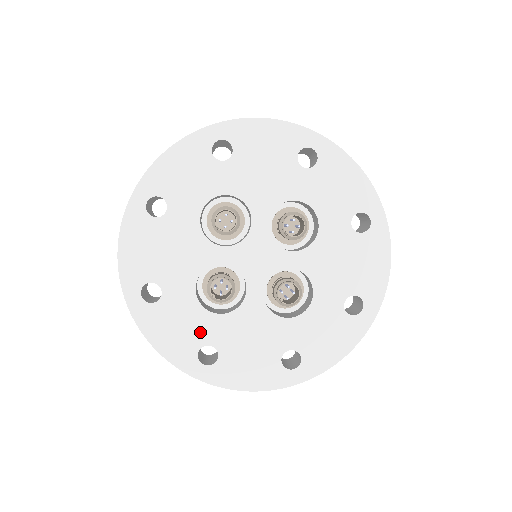
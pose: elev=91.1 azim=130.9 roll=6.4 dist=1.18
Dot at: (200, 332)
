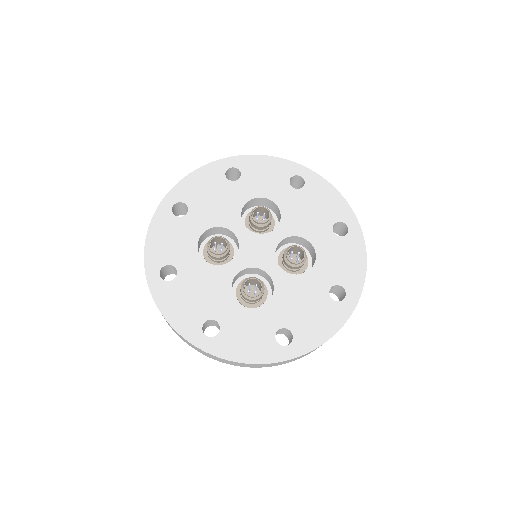
Dot at: (180, 256)
